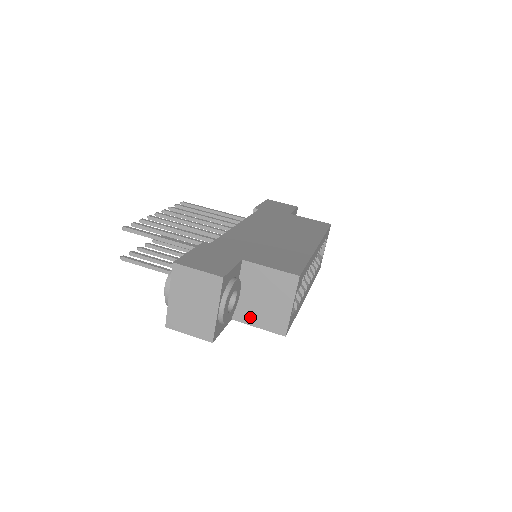
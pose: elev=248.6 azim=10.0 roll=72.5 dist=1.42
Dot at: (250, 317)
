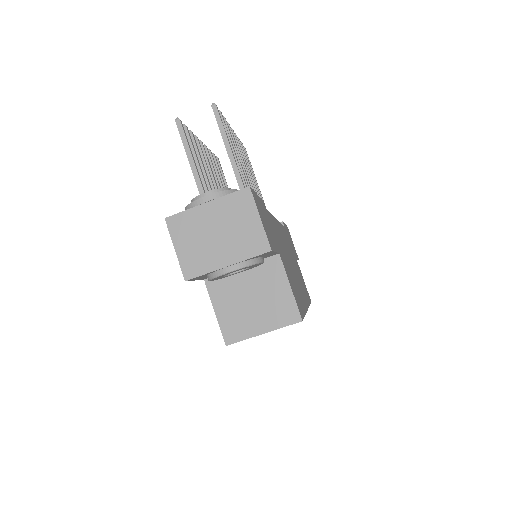
Dot at: (221, 297)
